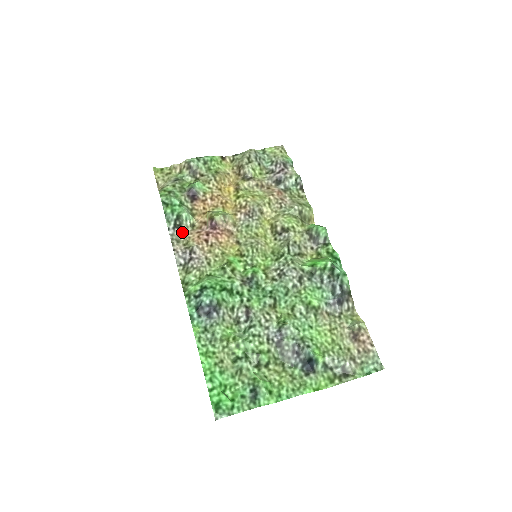
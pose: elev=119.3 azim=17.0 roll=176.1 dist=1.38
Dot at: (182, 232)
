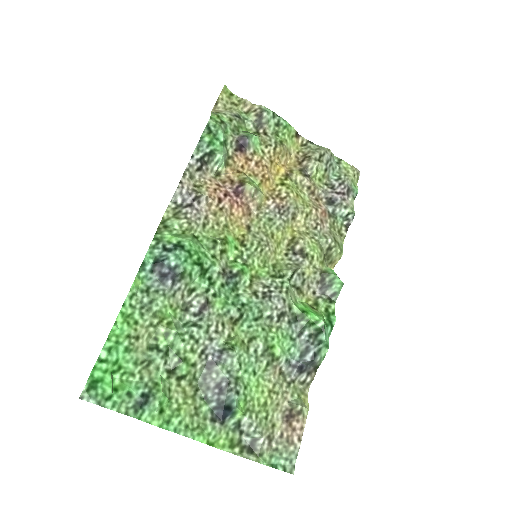
Dot at: (203, 171)
